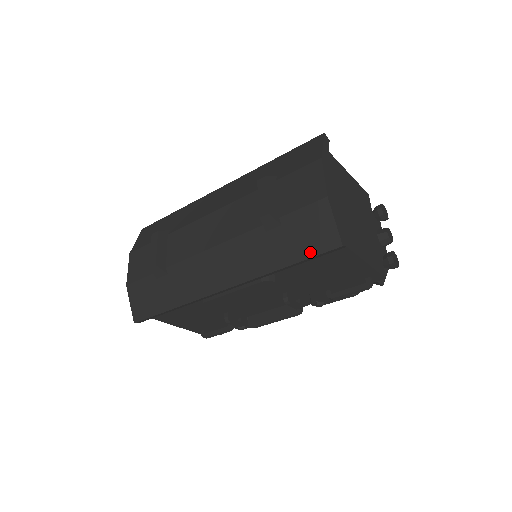
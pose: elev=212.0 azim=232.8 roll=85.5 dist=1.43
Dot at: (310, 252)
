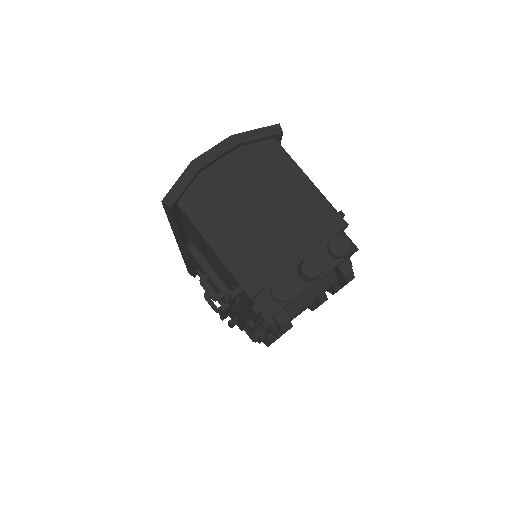
Dot at: occluded
